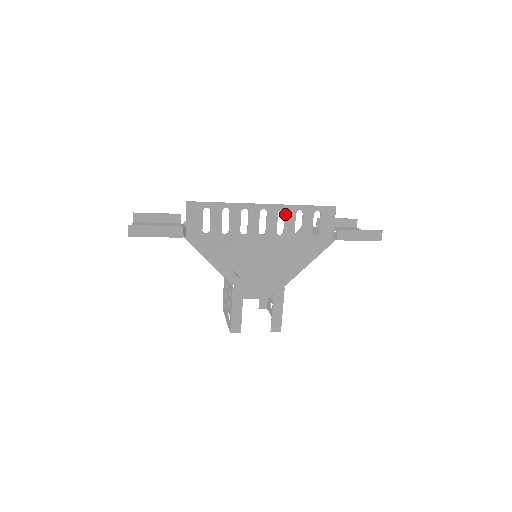
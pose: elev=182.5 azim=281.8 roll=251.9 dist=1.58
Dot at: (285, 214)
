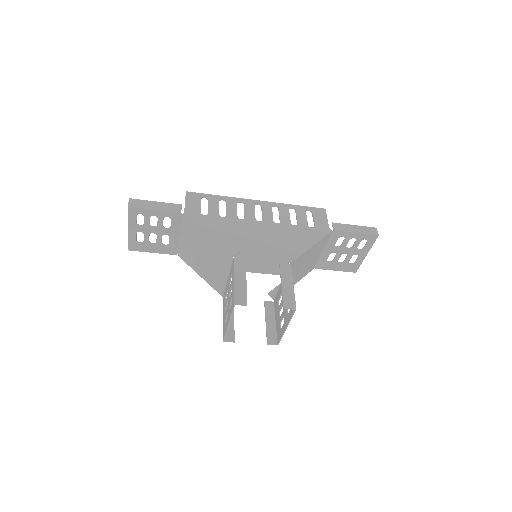
Dot at: (279, 209)
